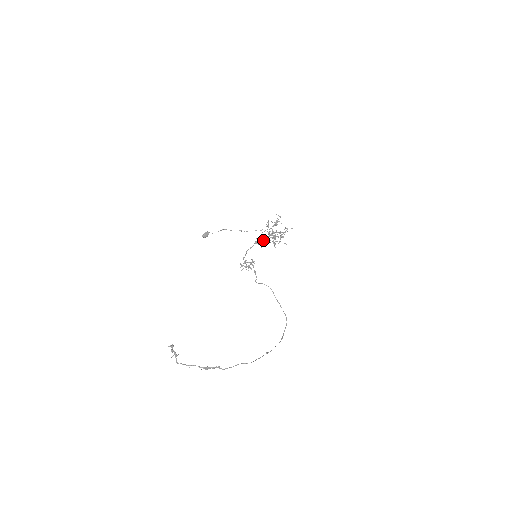
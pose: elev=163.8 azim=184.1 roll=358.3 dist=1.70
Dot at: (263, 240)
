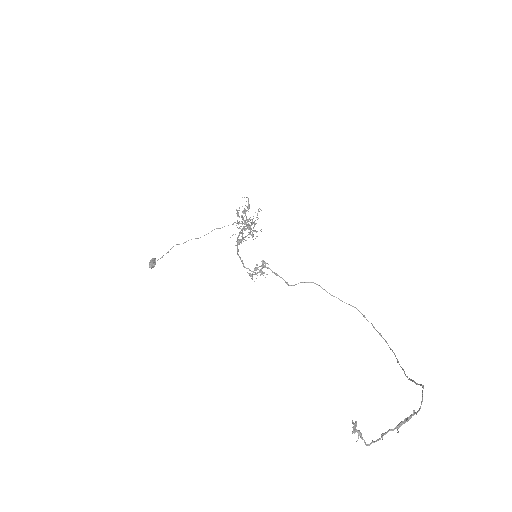
Dot at: occluded
